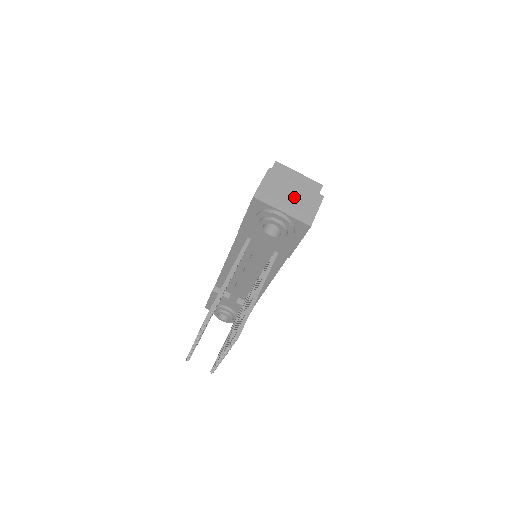
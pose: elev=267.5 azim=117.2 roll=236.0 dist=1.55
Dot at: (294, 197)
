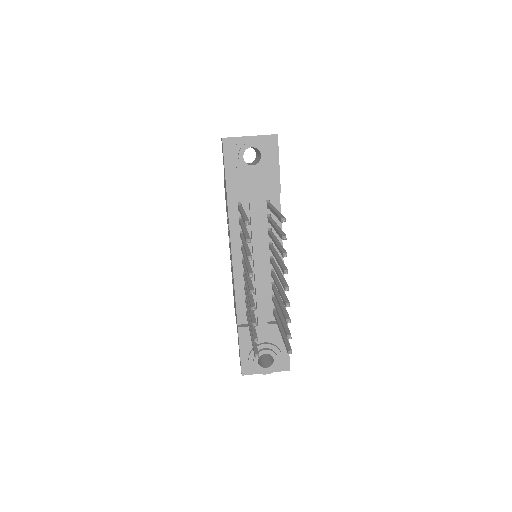
Dot at: occluded
